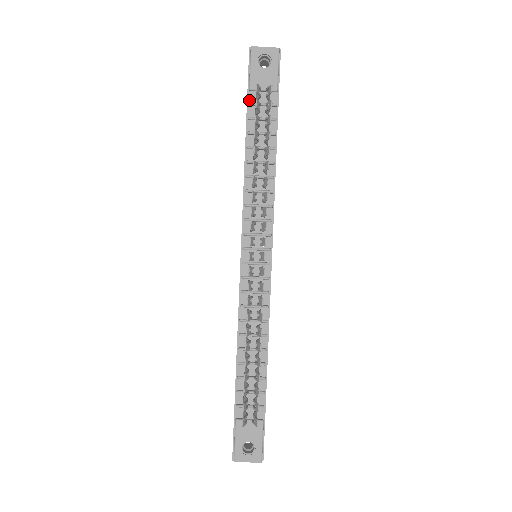
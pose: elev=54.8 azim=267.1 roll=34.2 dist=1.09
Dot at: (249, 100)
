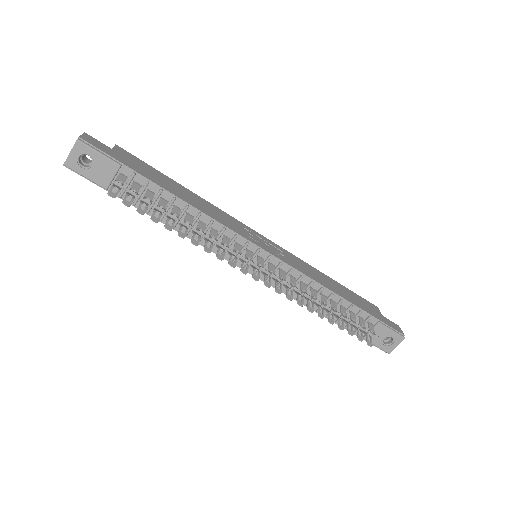
Dot at: occluded
